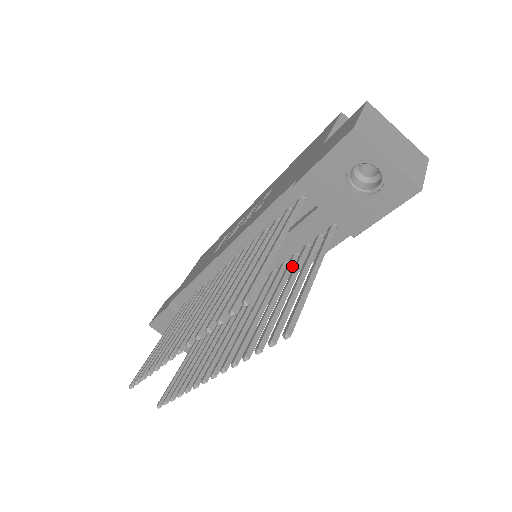
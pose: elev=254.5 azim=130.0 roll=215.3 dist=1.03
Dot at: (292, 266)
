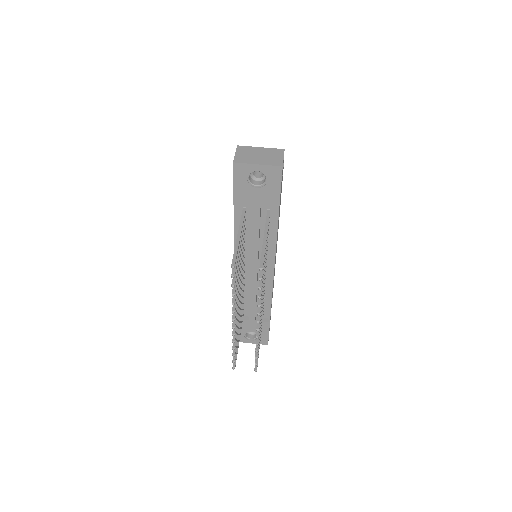
Dot at: (267, 245)
